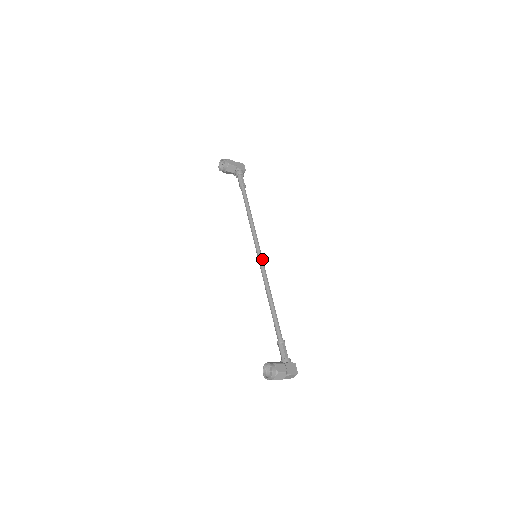
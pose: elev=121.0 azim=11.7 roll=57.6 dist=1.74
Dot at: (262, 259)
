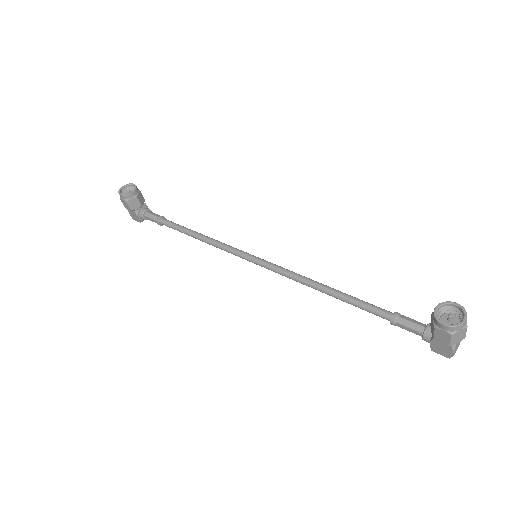
Dot at: (265, 261)
